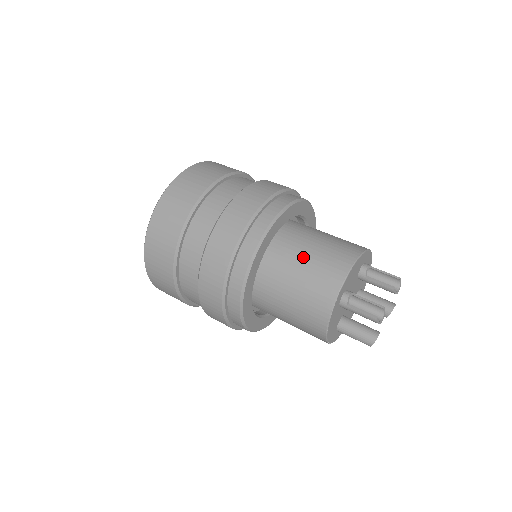
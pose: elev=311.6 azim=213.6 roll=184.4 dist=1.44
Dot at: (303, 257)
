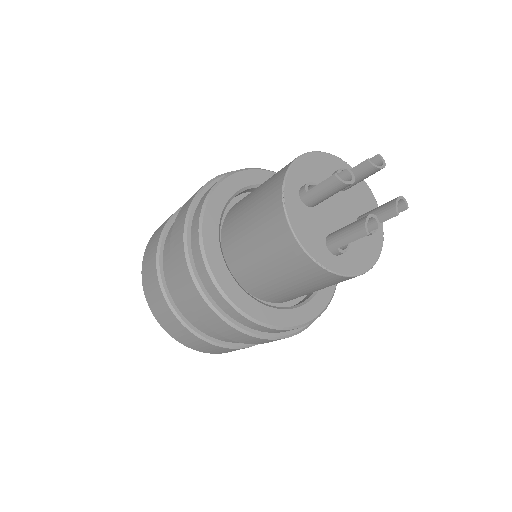
Dot at: (259, 187)
